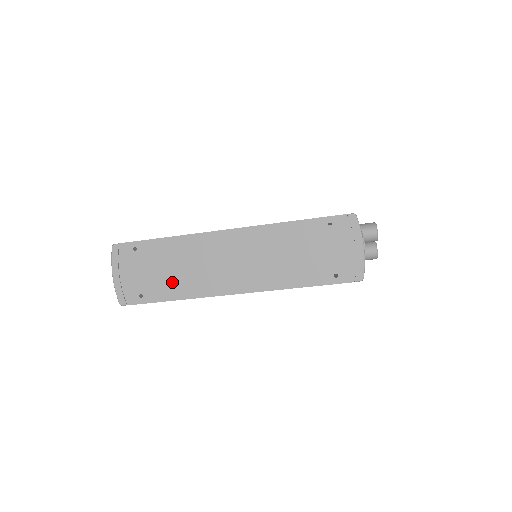
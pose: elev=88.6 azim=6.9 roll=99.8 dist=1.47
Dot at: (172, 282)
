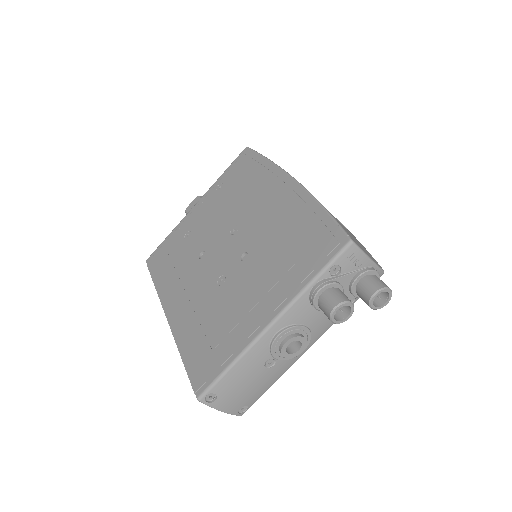
Dot at: occluded
